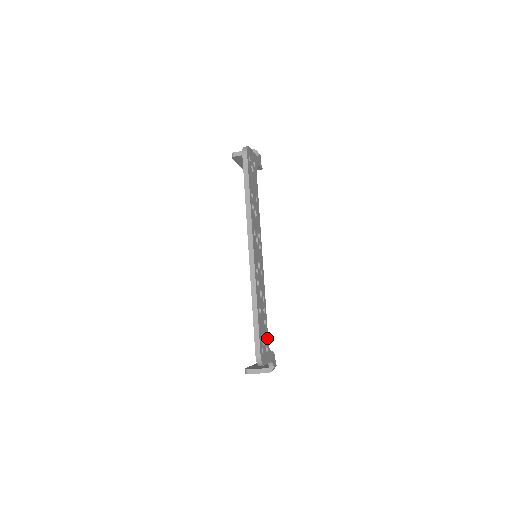
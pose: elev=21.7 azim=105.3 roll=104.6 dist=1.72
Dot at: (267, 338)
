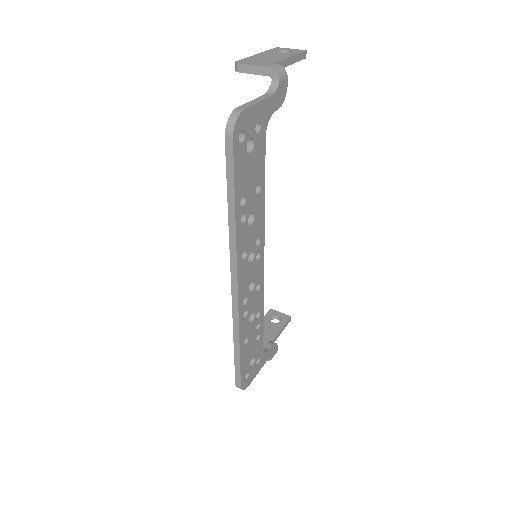
Dot at: (261, 348)
